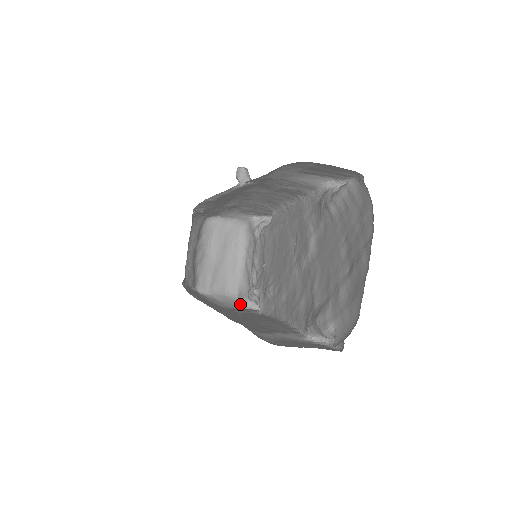
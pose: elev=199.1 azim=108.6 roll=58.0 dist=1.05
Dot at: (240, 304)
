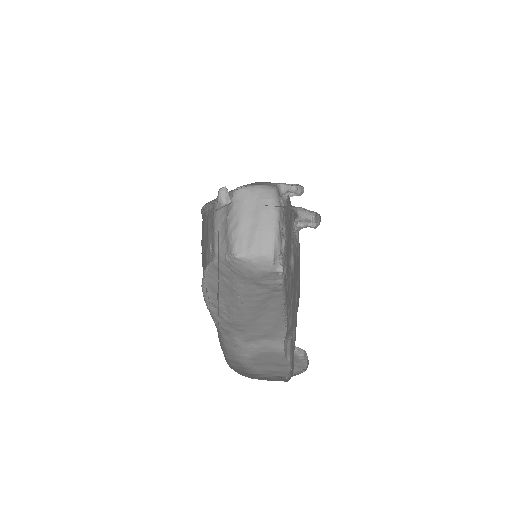
Dot at: (274, 266)
